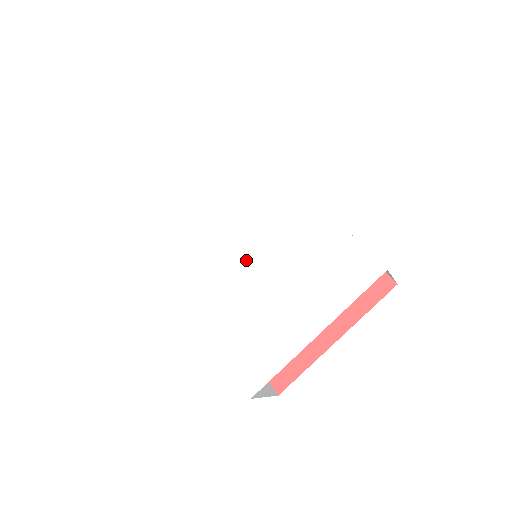
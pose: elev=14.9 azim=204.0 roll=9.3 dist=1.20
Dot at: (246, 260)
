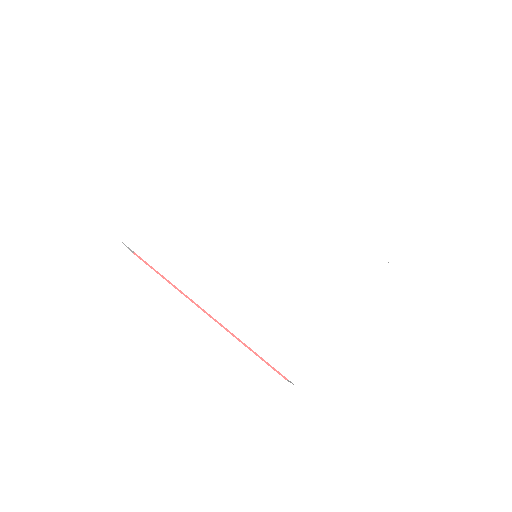
Dot at: (265, 261)
